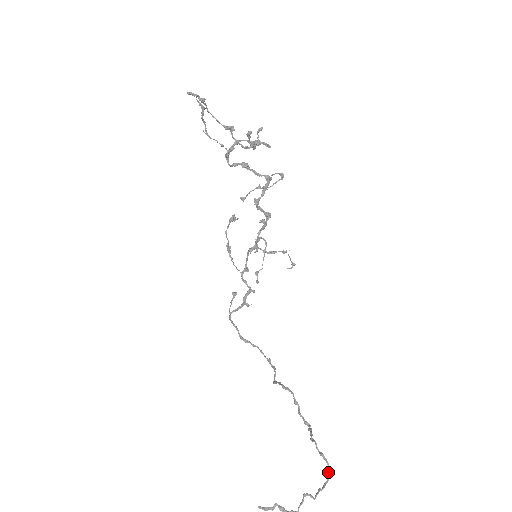
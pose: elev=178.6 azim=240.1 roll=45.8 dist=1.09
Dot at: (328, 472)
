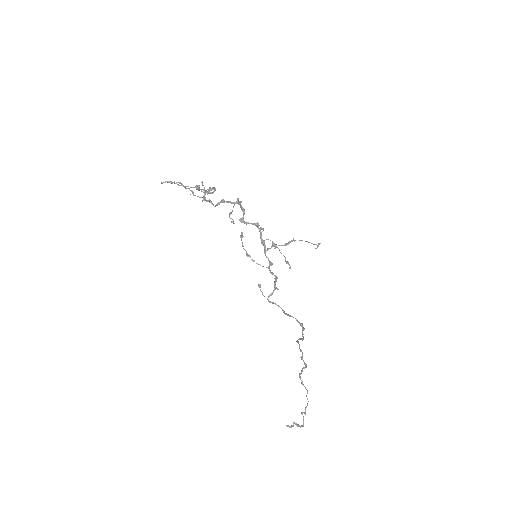
Dot at: (306, 395)
